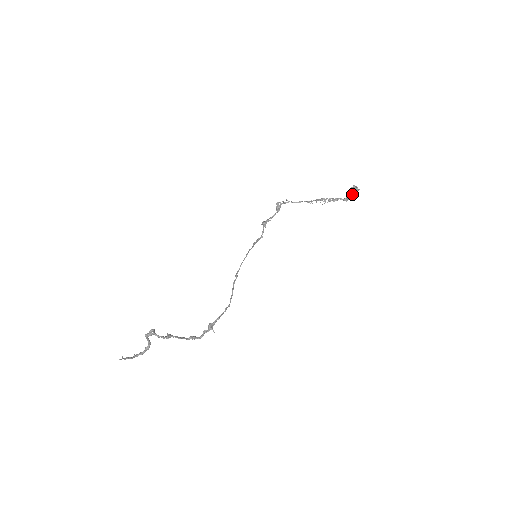
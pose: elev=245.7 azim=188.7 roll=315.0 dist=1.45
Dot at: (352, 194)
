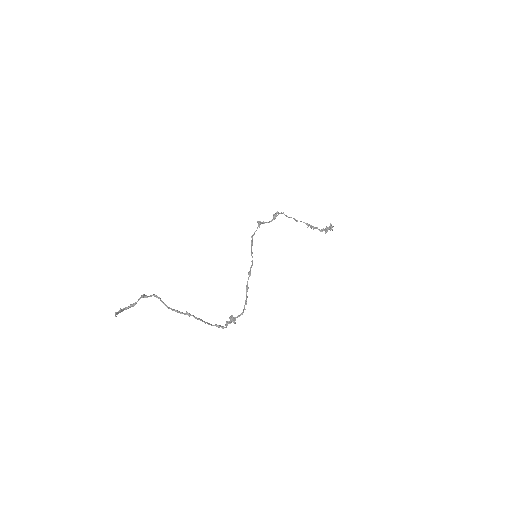
Dot at: occluded
